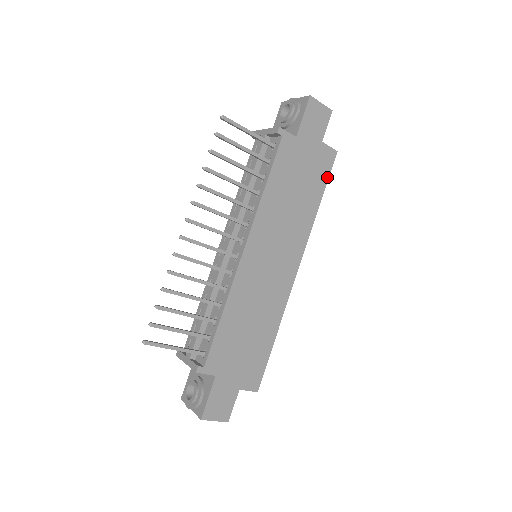
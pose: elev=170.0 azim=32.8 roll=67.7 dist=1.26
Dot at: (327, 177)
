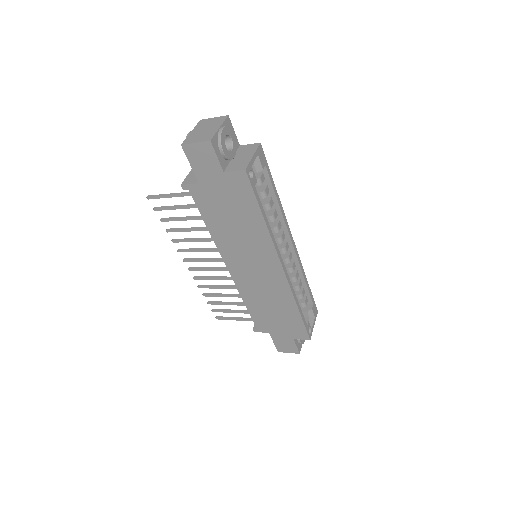
Dot at: (253, 195)
